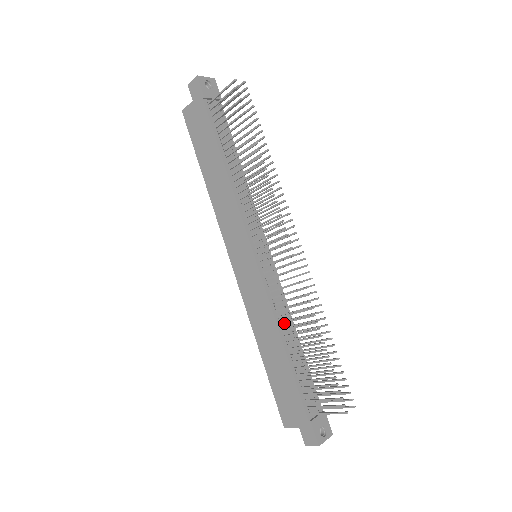
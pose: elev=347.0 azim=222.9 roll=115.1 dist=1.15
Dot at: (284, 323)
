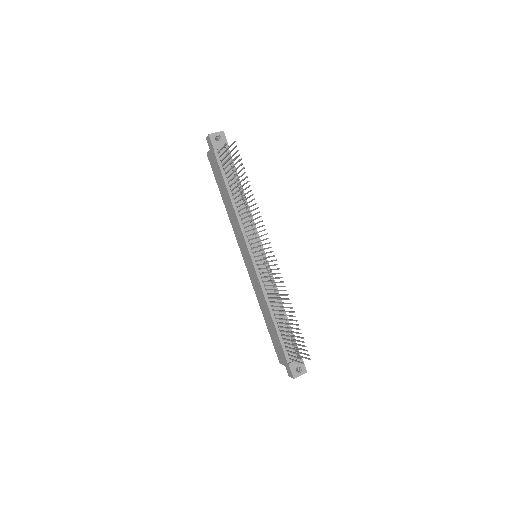
Dot at: (271, 302)
